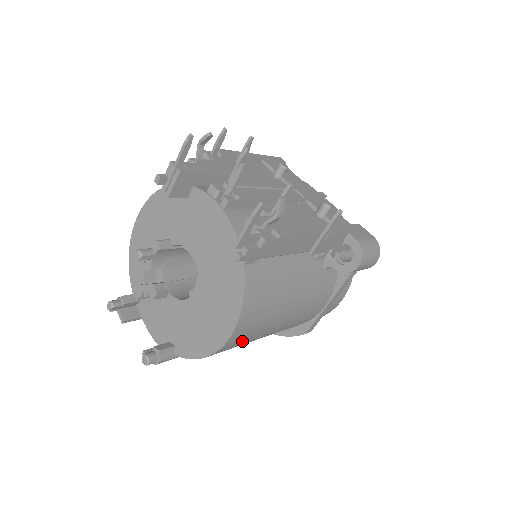
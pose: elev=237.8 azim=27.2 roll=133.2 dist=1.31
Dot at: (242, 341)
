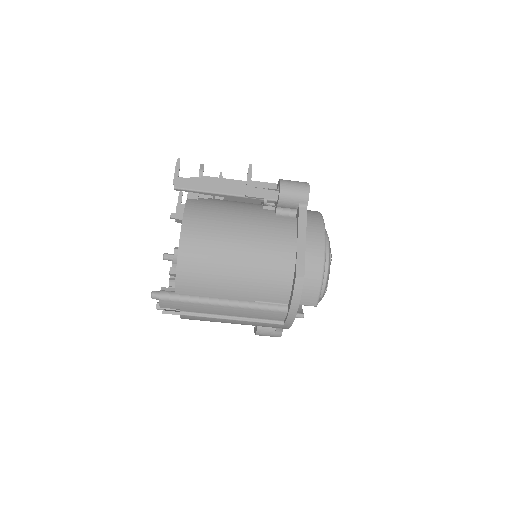
Dot at: (202, 249)
